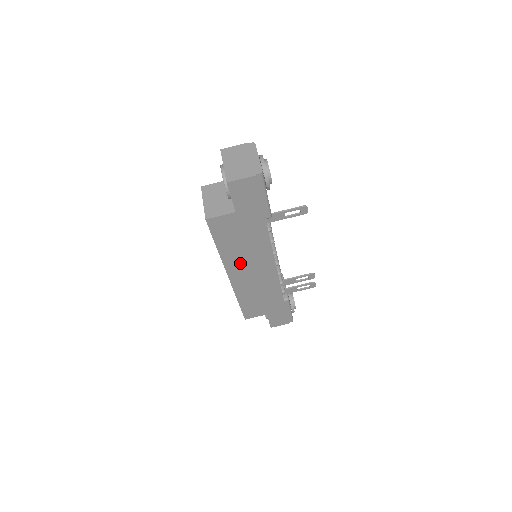
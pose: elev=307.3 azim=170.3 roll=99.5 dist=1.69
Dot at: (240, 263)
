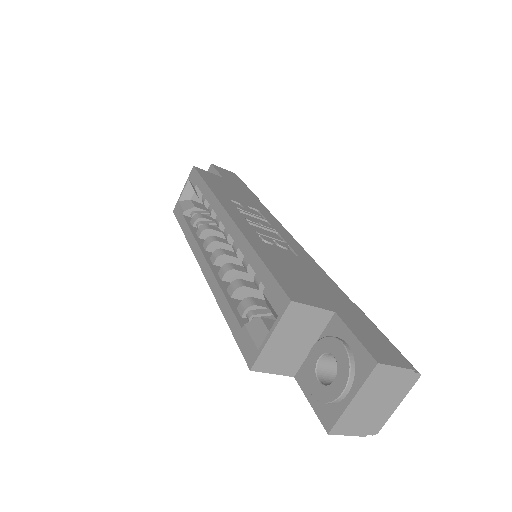
Dot at: occluded
